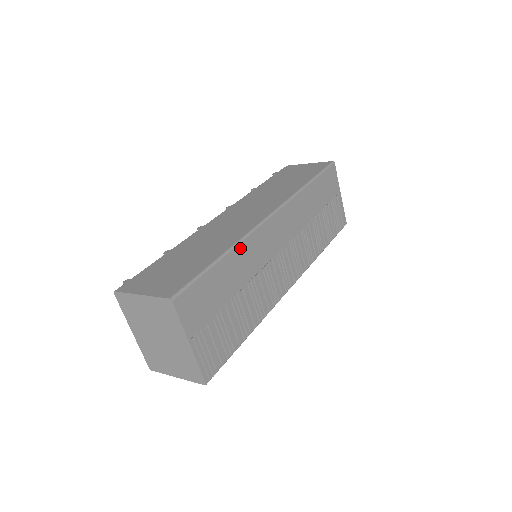
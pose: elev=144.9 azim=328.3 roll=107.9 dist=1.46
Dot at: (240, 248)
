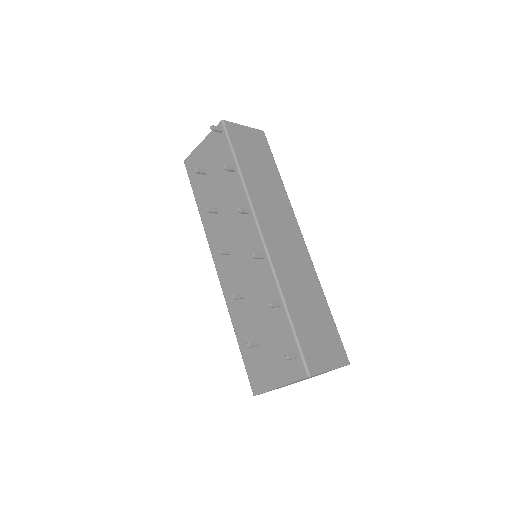
Dot at: occluded
